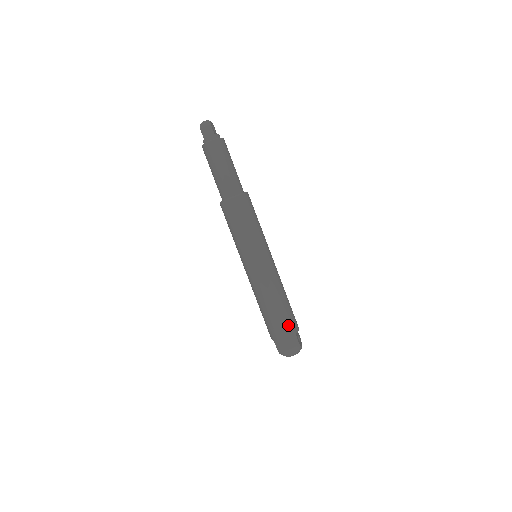
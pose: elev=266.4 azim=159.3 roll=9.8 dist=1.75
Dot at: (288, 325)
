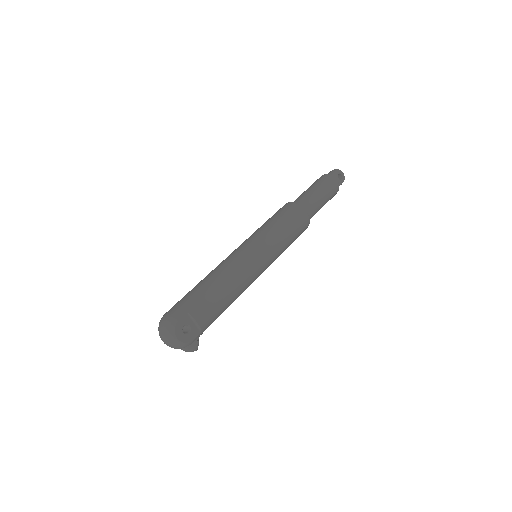
Dot at: (193, 299)
